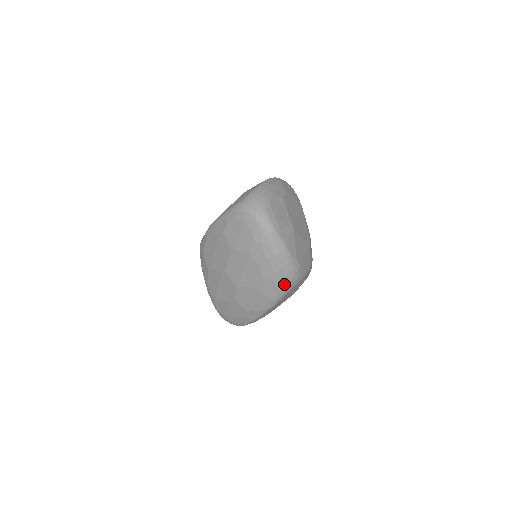
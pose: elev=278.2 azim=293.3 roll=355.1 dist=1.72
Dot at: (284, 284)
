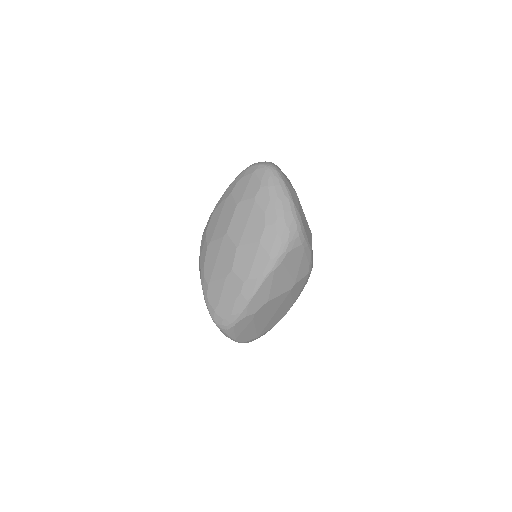
Dot at: (286, 235)
